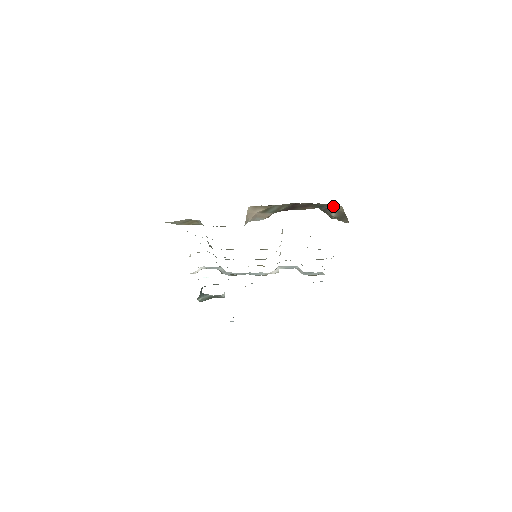
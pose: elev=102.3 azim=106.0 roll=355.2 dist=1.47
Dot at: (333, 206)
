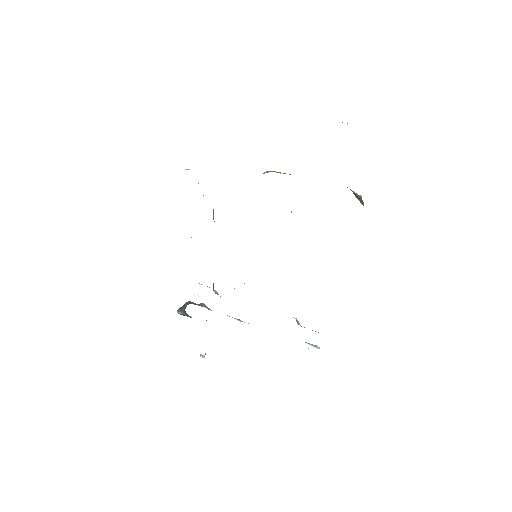
Dot at: occluded
